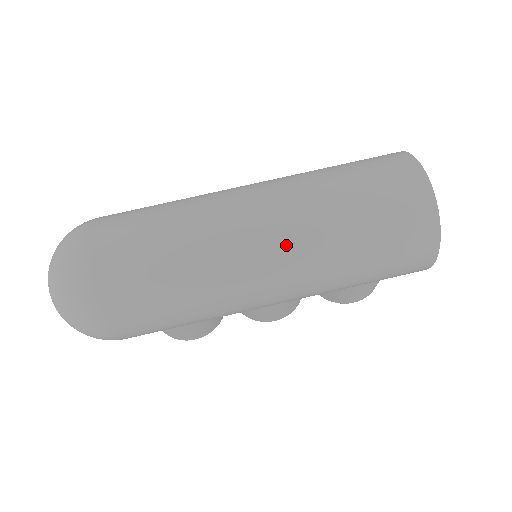
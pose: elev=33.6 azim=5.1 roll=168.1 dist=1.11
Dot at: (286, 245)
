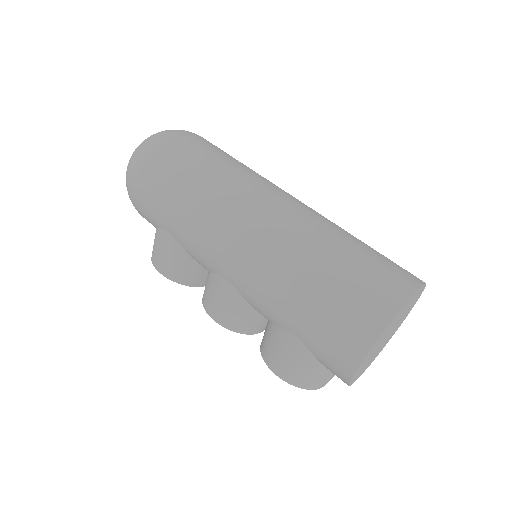
Dot at: (278, 221)
